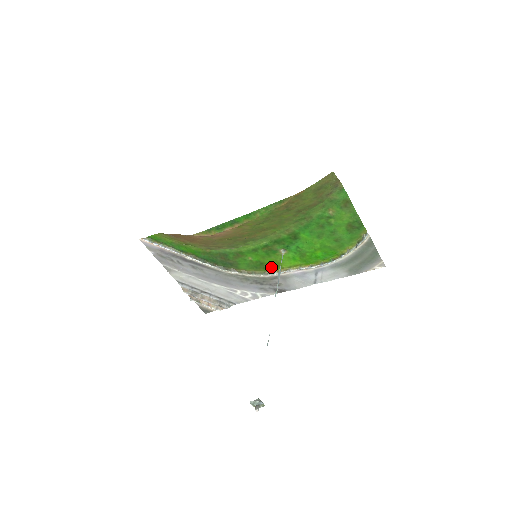
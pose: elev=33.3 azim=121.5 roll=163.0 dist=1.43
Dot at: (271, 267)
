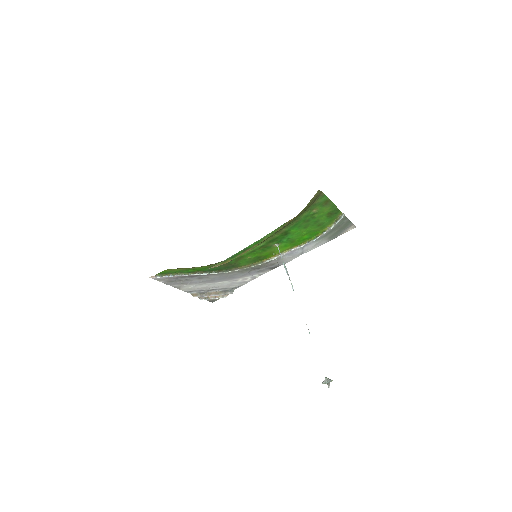
Dot at: (267, 257)
